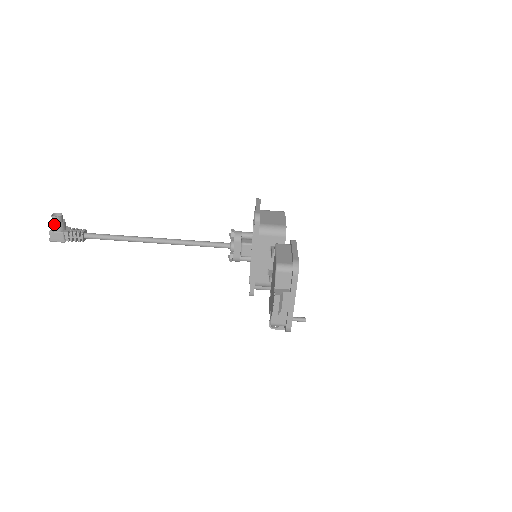
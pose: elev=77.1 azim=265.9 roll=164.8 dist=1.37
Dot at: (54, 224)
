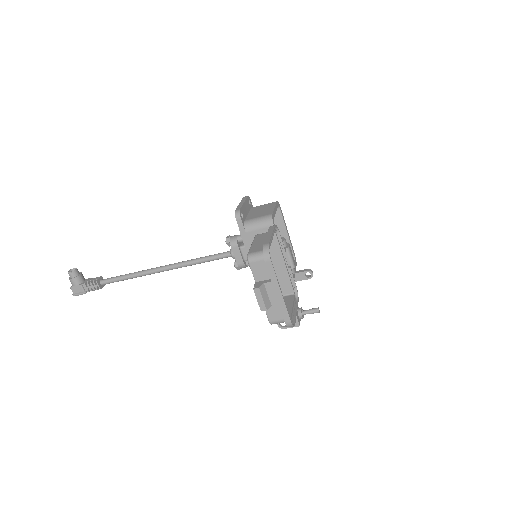
Dot at: (71, 279)
